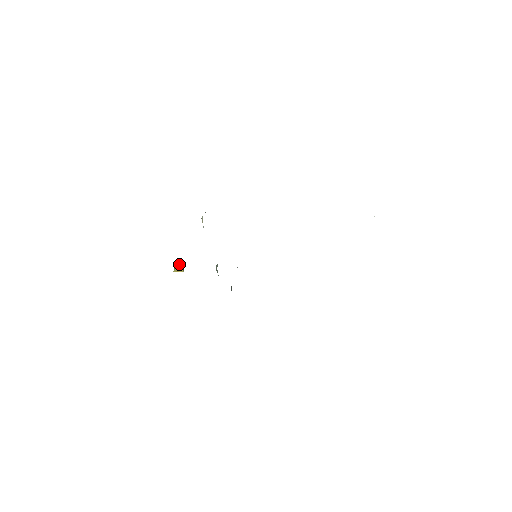
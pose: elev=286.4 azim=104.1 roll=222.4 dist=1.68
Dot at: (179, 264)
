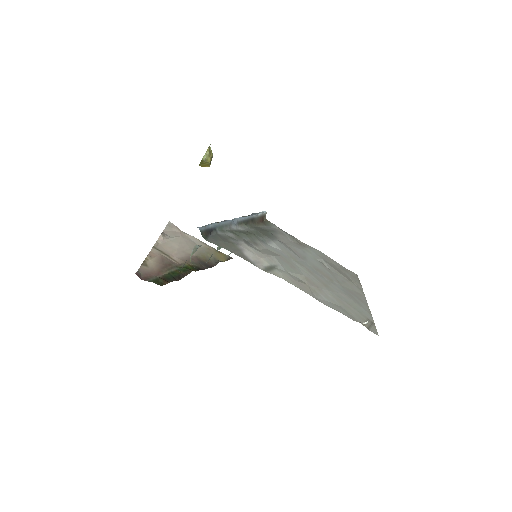
Dot at: (204, 163)
